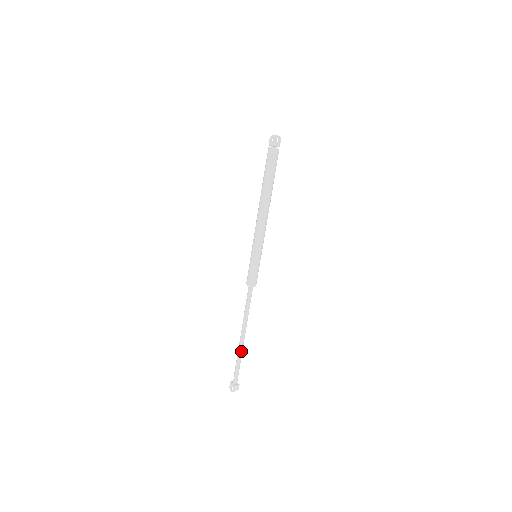
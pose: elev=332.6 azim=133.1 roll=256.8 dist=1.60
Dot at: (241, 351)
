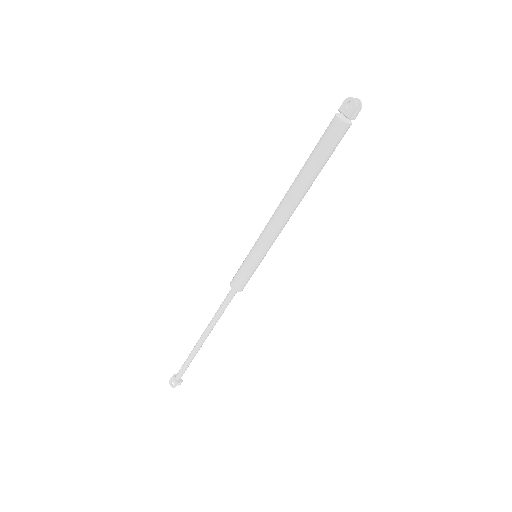
Dot at: (196, 352)
